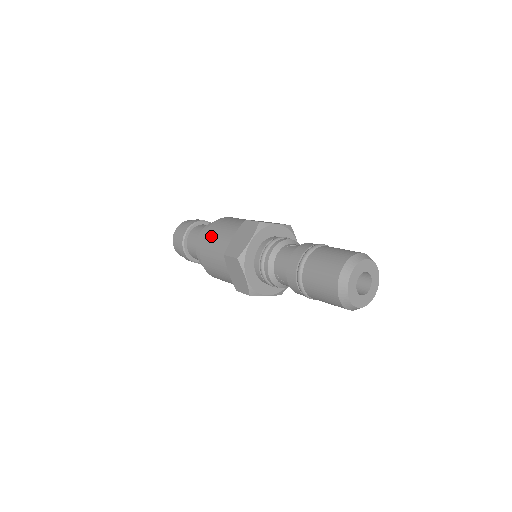
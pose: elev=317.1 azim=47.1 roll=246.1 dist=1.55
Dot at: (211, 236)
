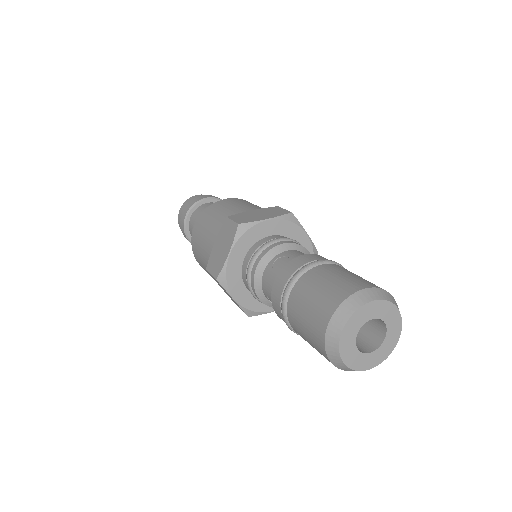
Dot at: (198, 236)
